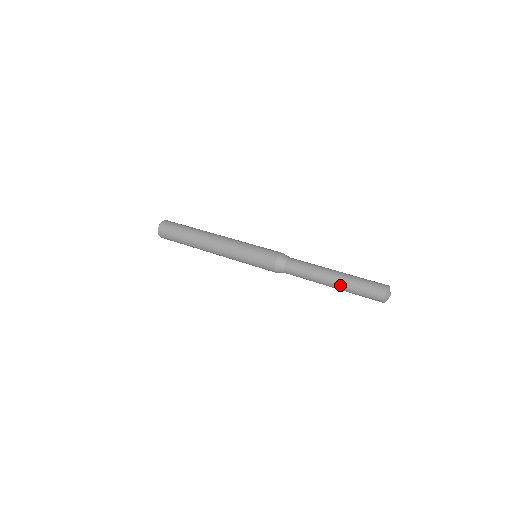
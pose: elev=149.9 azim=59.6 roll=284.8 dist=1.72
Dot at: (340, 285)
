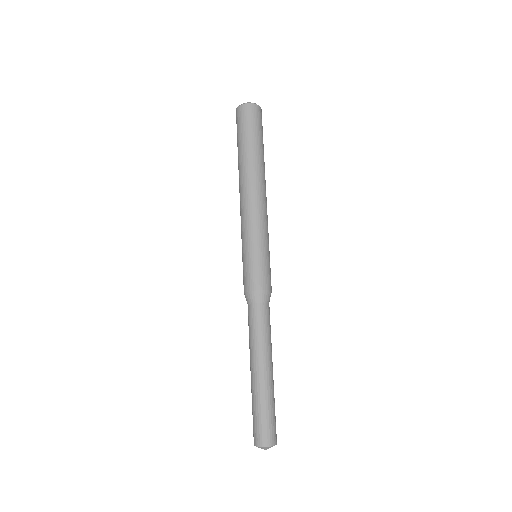
Dot at: (251, 384)
